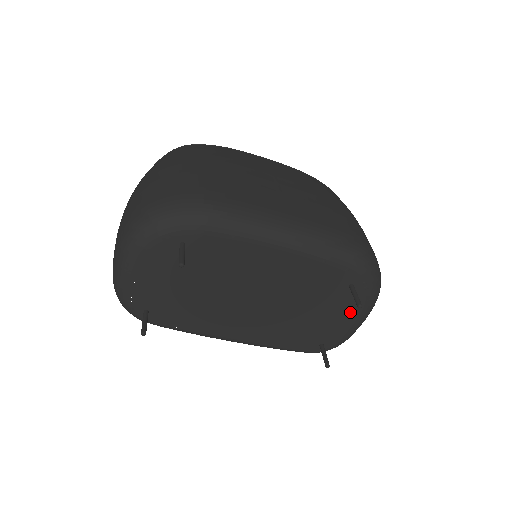
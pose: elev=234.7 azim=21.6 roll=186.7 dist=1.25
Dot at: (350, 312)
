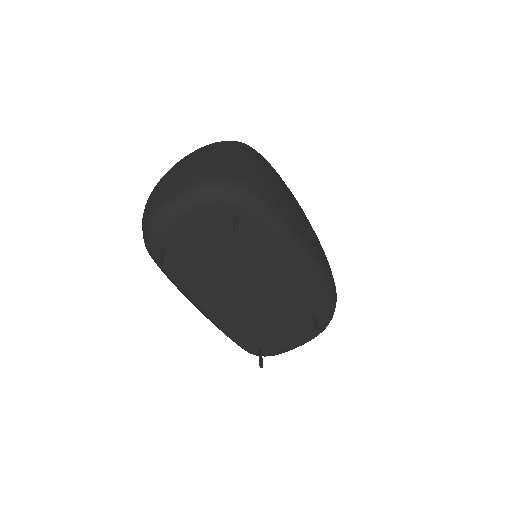
Dot at: (298, 334)
